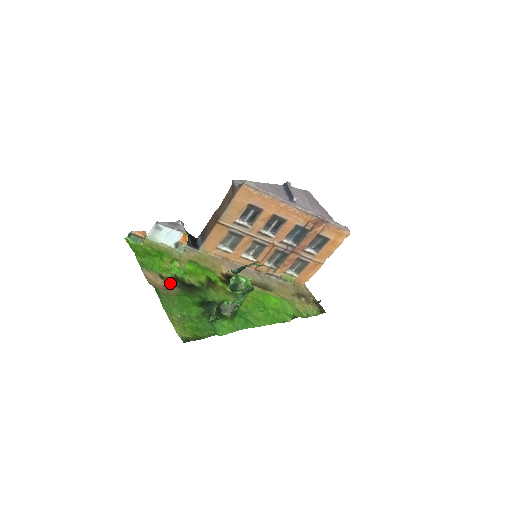
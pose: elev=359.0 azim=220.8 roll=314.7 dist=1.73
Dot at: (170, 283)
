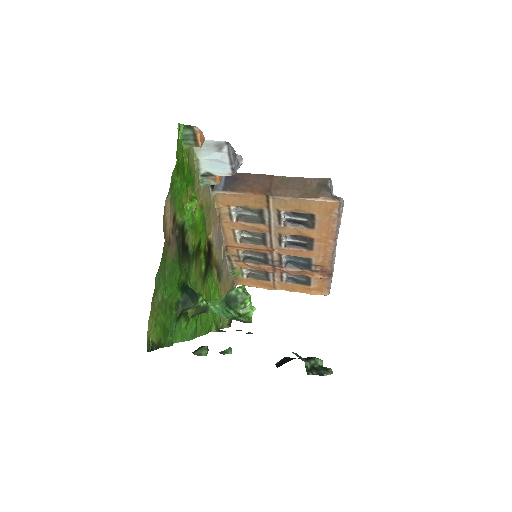
Dot at: (175, 233)
